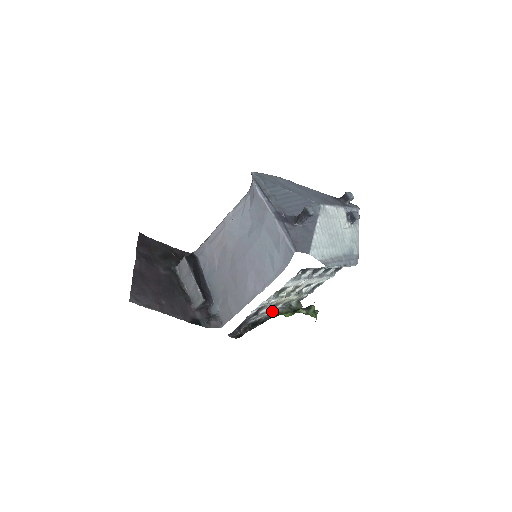
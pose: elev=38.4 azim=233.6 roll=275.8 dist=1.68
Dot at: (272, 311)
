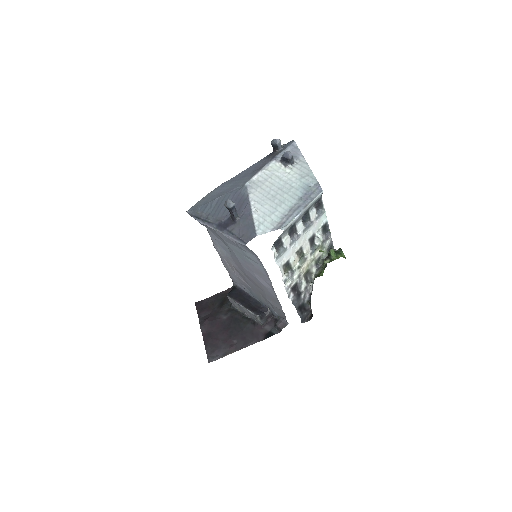
Dot at: (313, 278)
